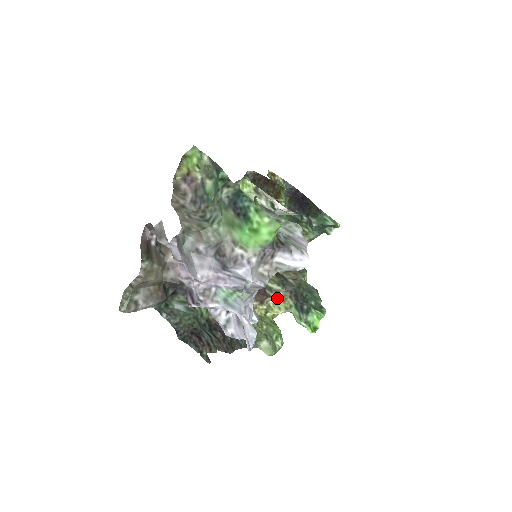
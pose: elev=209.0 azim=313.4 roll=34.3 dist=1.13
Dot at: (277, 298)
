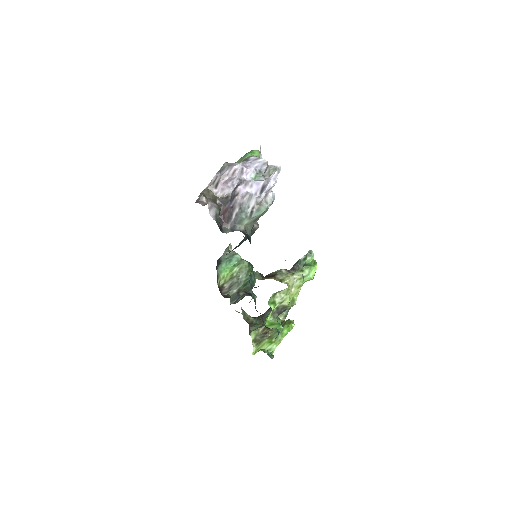
Dot at: (282, 275)
